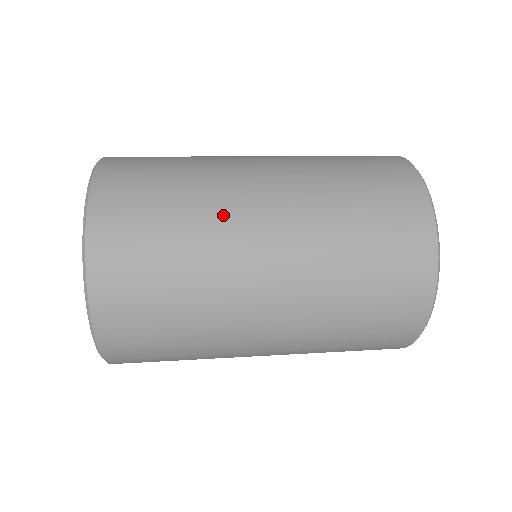
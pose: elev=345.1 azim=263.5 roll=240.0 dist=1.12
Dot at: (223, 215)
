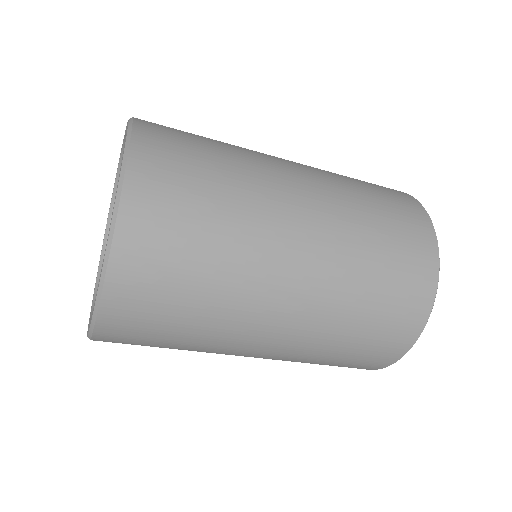
Dot at: occluded
